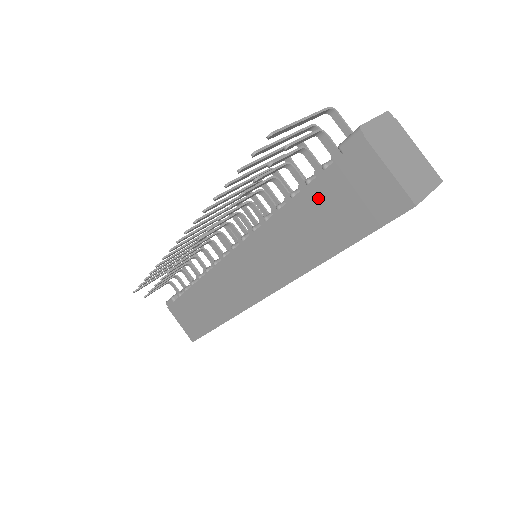
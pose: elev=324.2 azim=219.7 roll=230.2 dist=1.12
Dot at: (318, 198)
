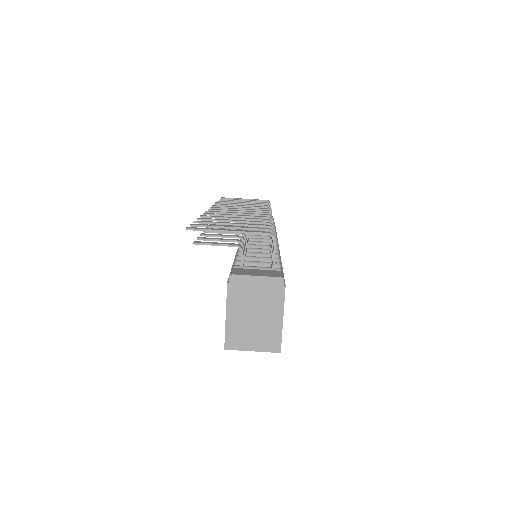
Dot at: occluded
